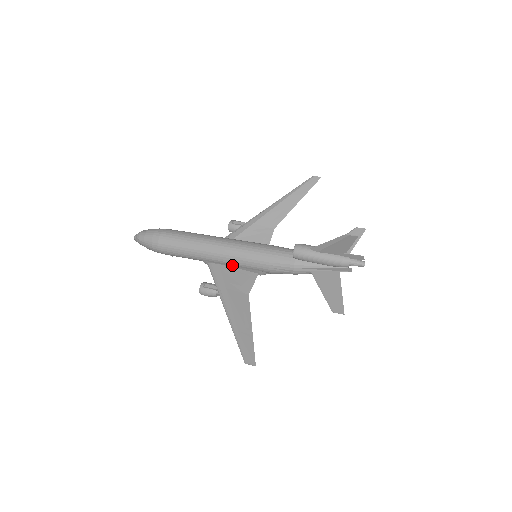
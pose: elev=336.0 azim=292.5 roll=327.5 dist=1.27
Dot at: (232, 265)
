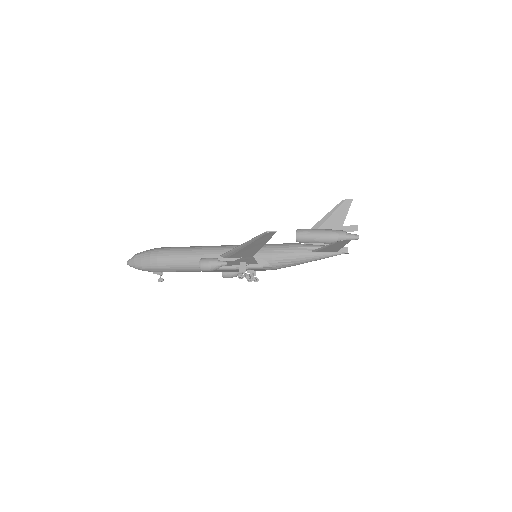
Dot at: occluded
